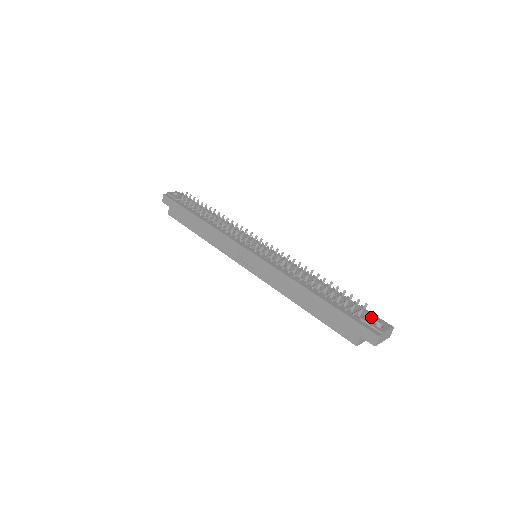
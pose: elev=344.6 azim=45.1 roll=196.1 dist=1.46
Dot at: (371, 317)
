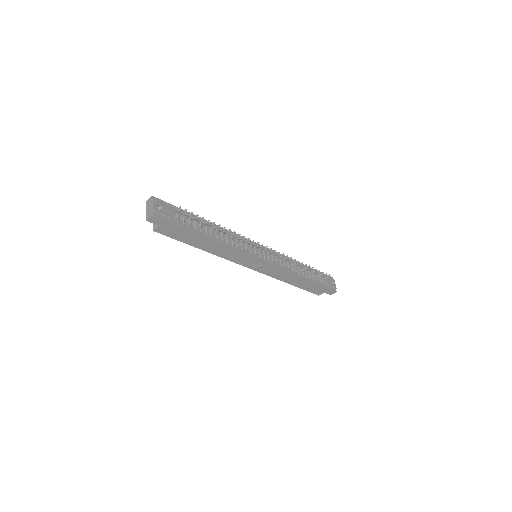
Dot at: occluded
